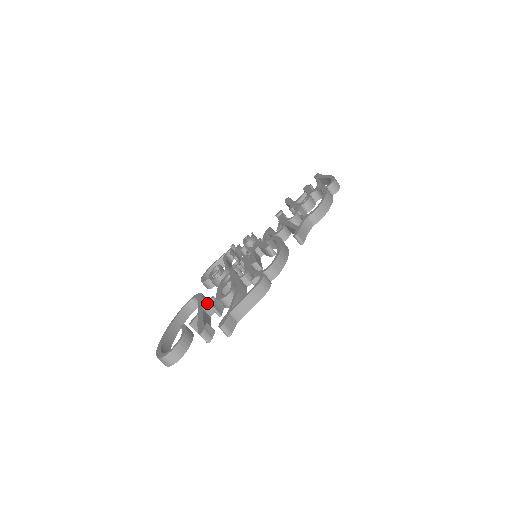
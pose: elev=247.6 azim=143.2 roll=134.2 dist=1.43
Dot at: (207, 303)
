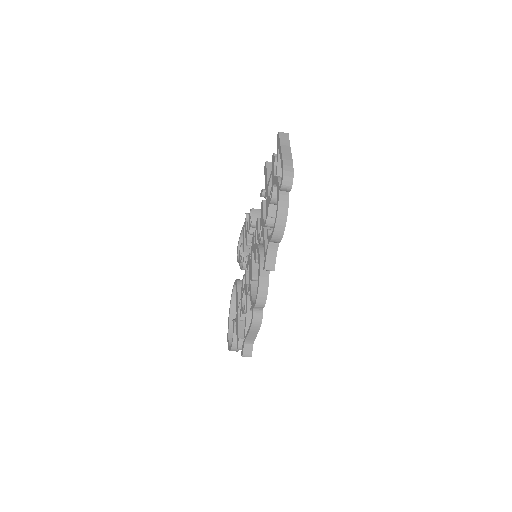
Dot at: (238, 307)
